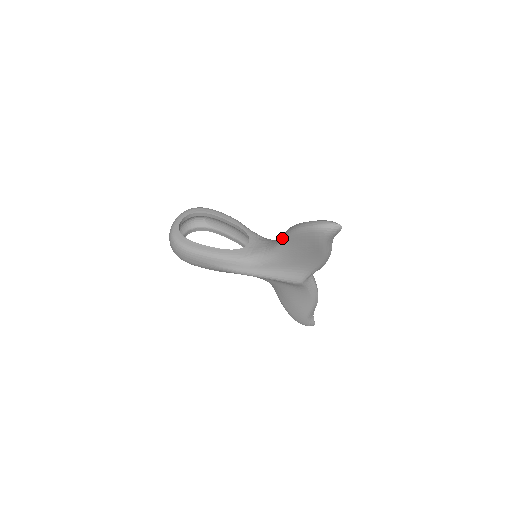
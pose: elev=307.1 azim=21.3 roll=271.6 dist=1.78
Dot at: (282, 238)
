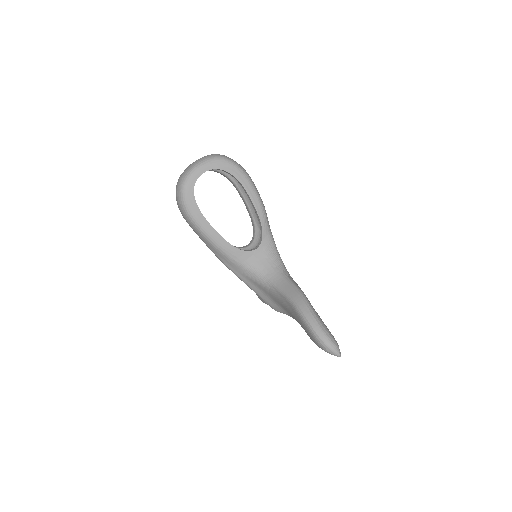
Dot at: (287, 294)
